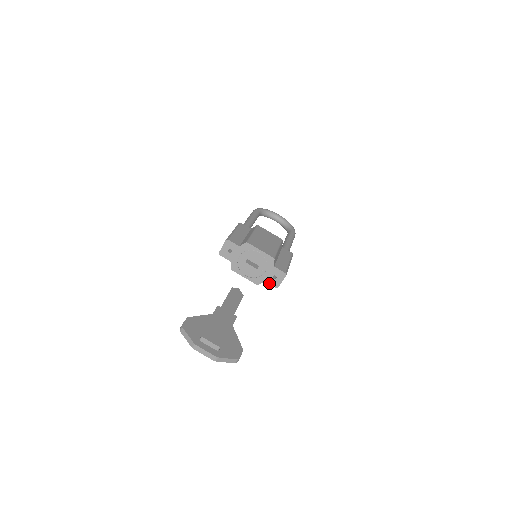
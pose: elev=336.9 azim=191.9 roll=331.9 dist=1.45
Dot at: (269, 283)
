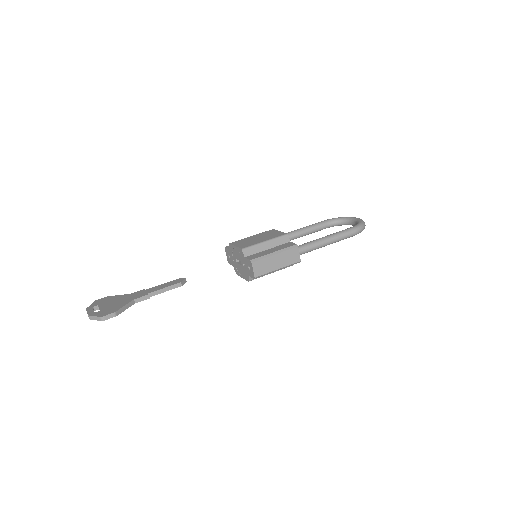
Dot at: (250, 276)
